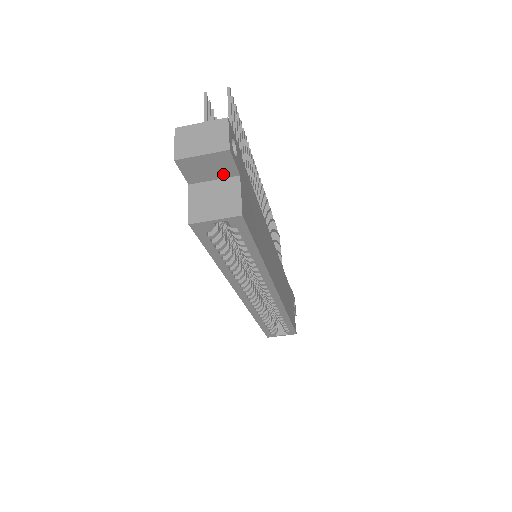
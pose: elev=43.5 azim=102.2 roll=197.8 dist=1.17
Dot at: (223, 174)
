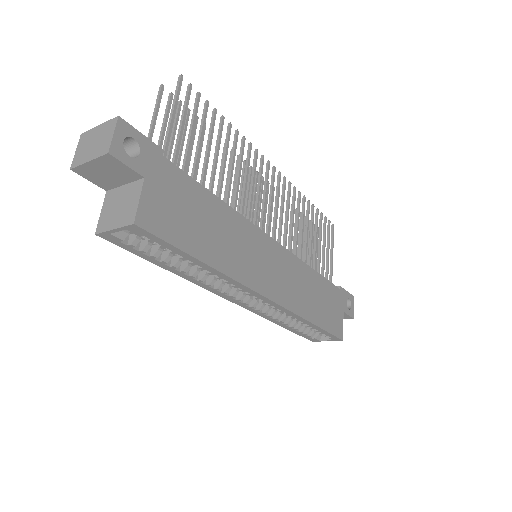
Dot at: (127, 178)
